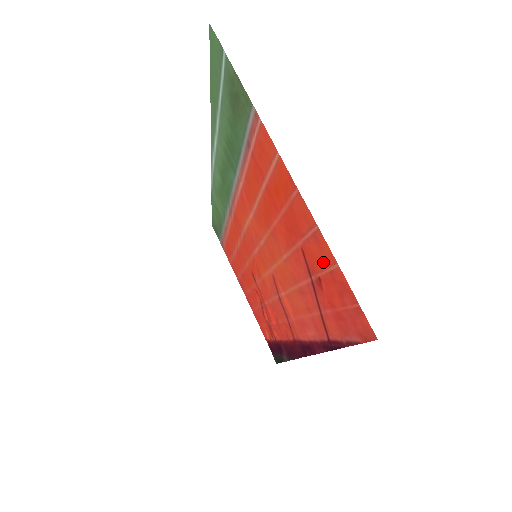
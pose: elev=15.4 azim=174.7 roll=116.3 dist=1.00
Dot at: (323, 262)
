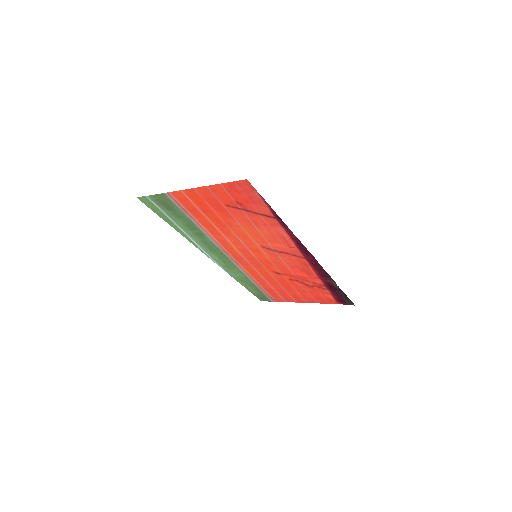
Dot at: (224, 193)
